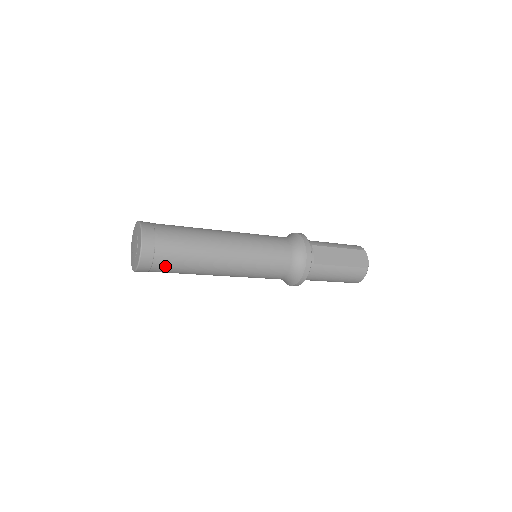
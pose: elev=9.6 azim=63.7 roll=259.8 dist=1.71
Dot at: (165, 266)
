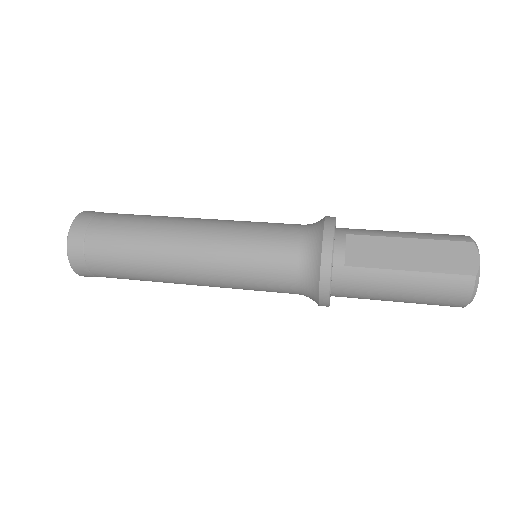
Dot at: (104, 267)
